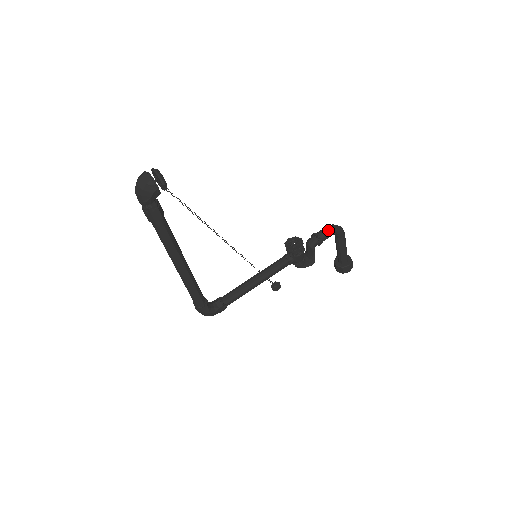
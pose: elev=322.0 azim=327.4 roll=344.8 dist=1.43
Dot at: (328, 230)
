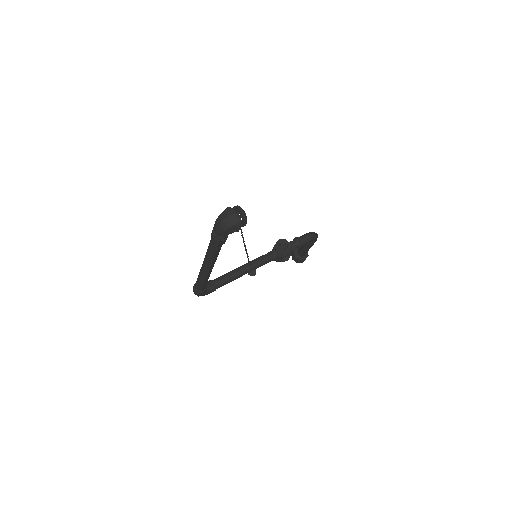
Dot at: (309, 238)
